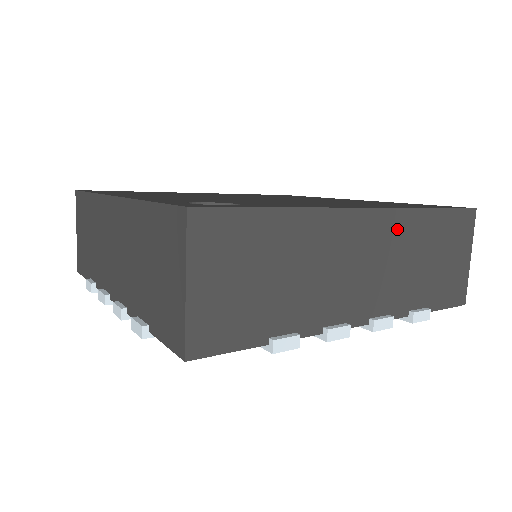
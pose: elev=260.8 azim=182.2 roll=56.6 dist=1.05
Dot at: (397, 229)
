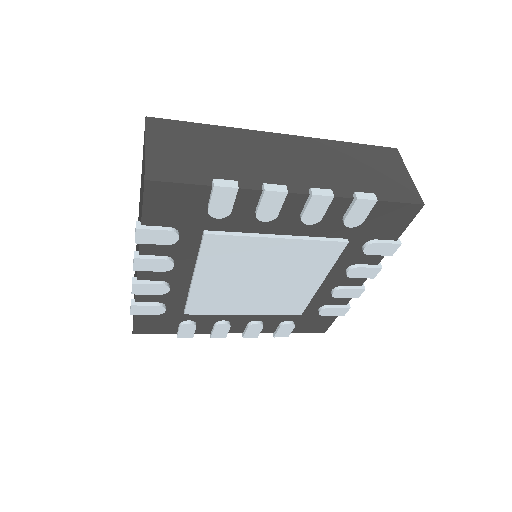
Dot at: (316, 147)
